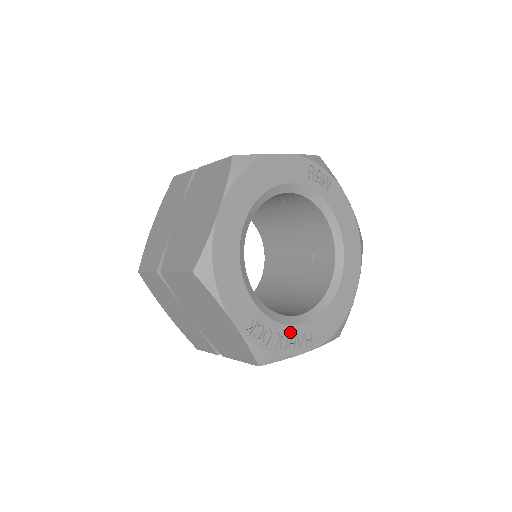
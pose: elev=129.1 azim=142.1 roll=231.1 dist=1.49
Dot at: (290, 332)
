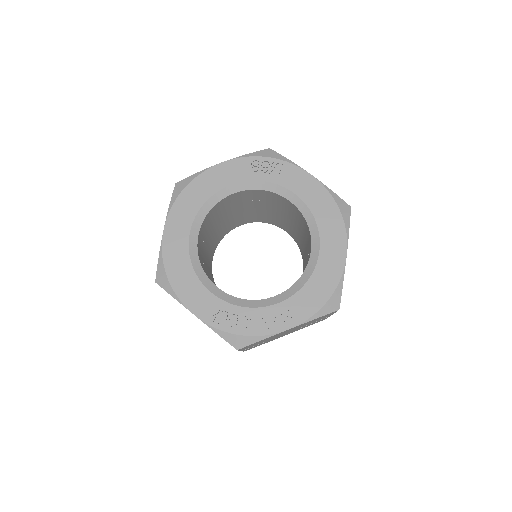
Dot at: (261, 314)
